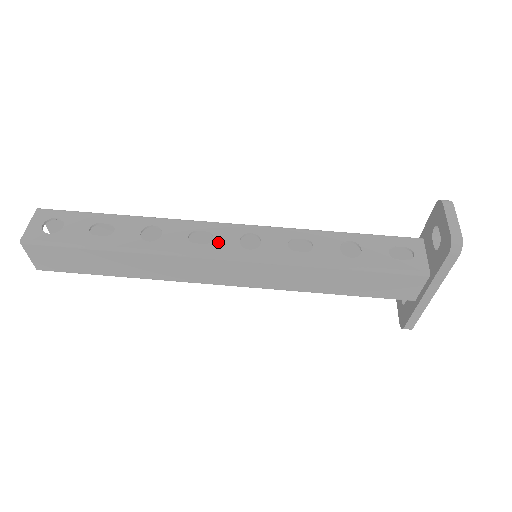
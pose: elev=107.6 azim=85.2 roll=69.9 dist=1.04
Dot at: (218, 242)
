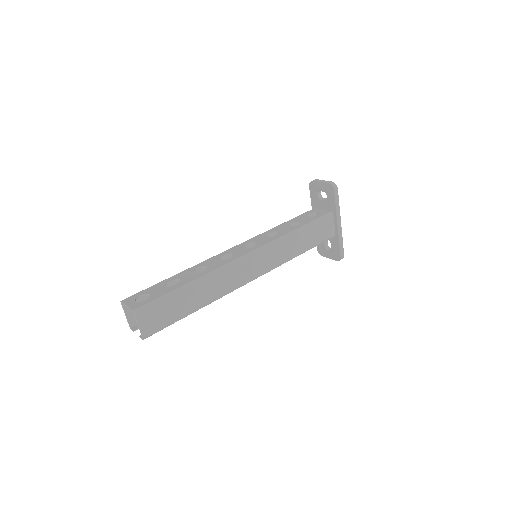
Dot at: (237, 253)
